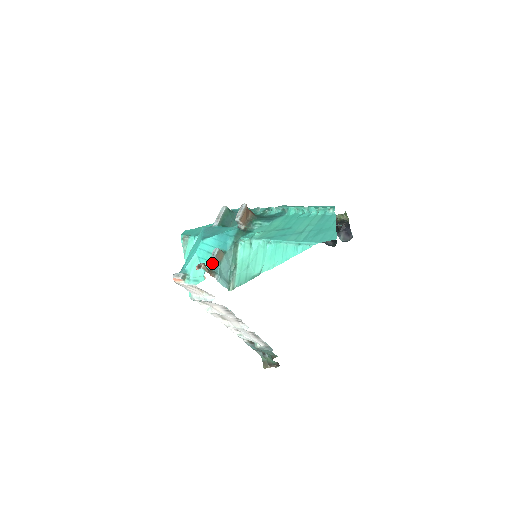
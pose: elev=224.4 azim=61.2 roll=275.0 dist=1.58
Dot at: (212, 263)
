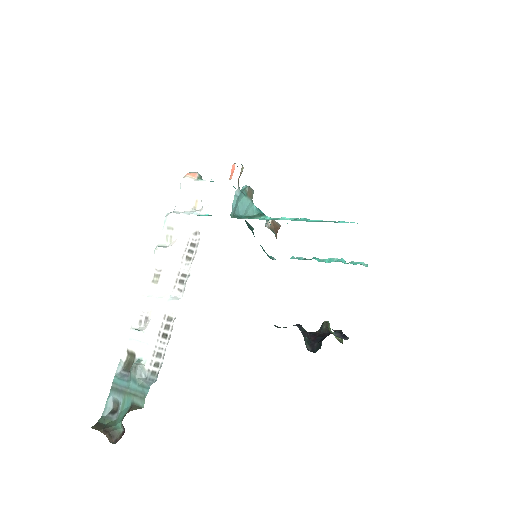
Dot at: occluded
